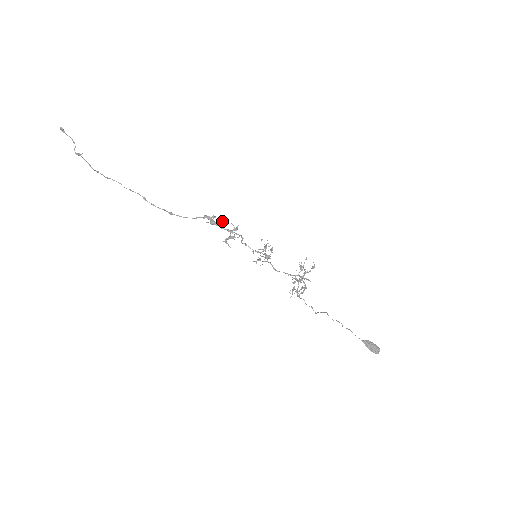
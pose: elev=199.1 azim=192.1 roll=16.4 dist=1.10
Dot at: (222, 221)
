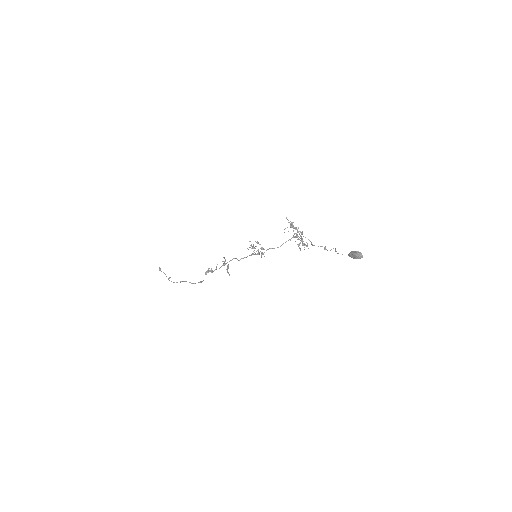
Dot at: (211, 269)
